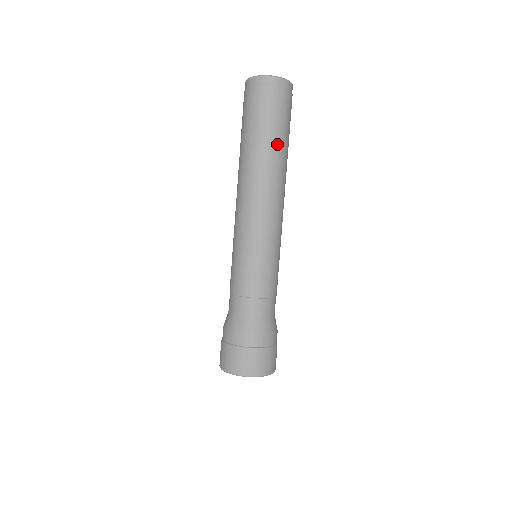
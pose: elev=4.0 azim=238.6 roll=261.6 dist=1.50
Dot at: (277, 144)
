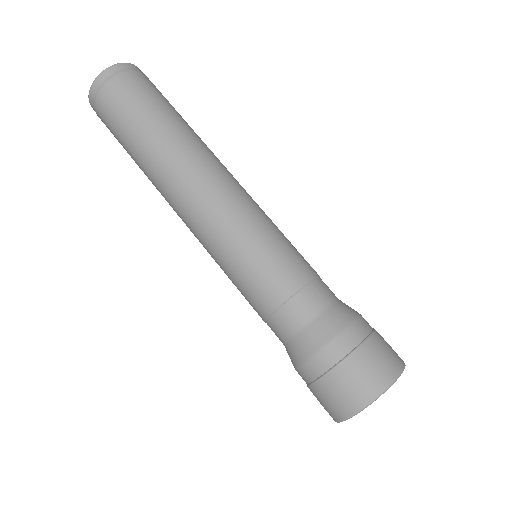
Dot at: (180, 120)
